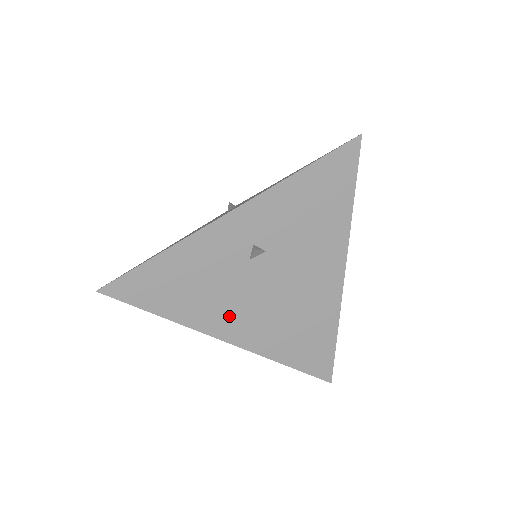
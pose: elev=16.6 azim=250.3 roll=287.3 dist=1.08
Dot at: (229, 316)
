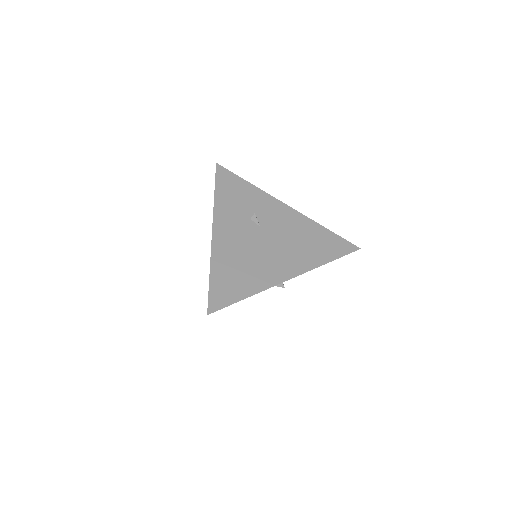
Dot at: occluded
